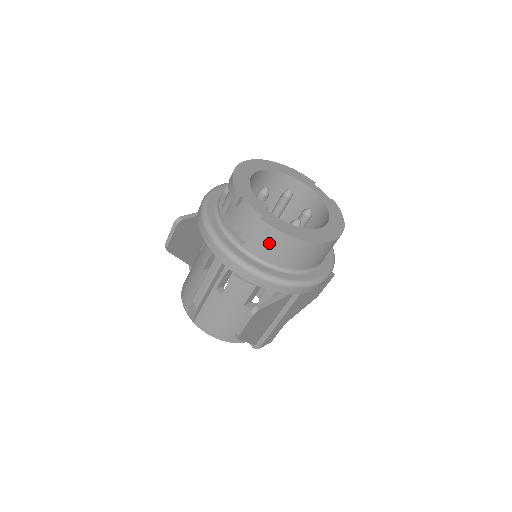
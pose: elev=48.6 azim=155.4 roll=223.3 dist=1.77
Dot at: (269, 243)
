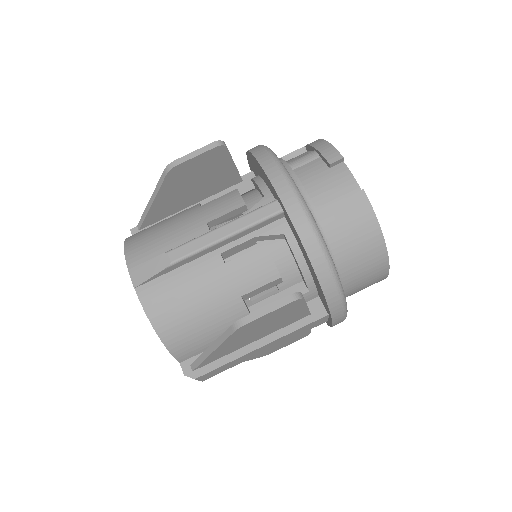
Dot at: (353, 226)
